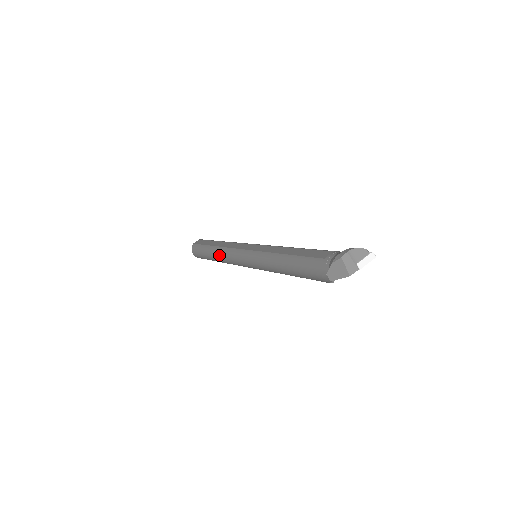
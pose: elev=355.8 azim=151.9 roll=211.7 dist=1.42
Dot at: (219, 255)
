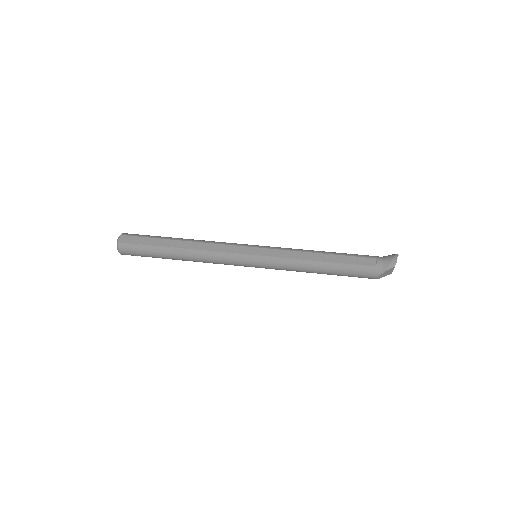
Dot at: (196, 258)
